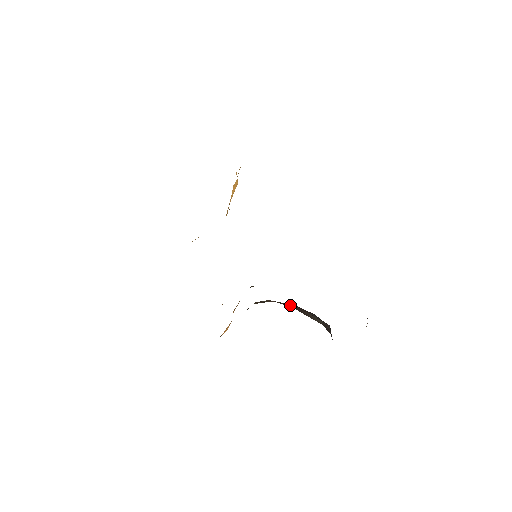
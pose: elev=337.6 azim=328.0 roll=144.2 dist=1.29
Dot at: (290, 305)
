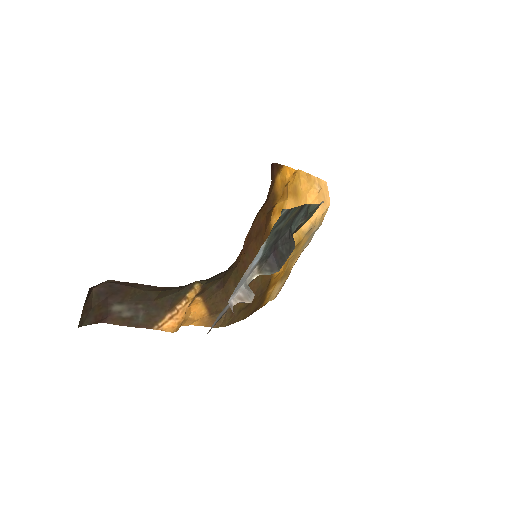
Dot at: occluded
